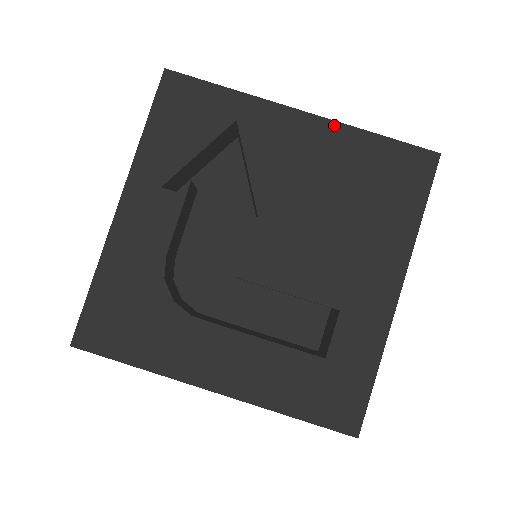
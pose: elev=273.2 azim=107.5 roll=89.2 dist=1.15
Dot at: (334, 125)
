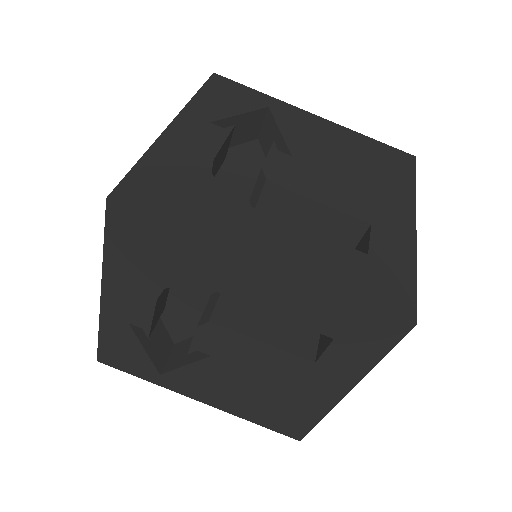
Dot at: (339, 126)
